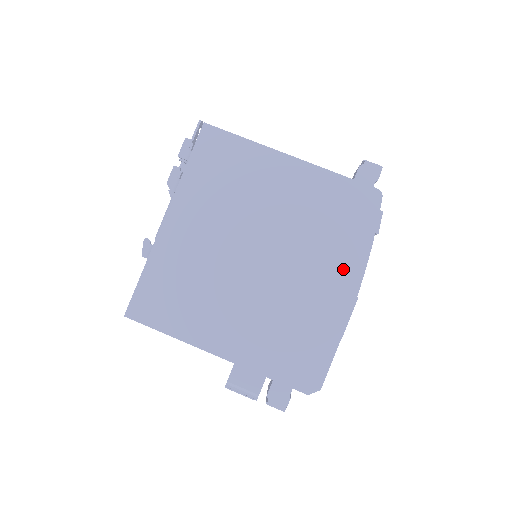
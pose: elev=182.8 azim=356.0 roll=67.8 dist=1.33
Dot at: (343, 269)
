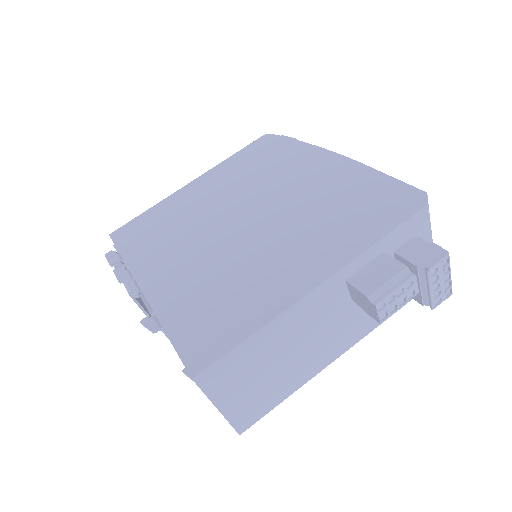
Dot at: (308, 161)
